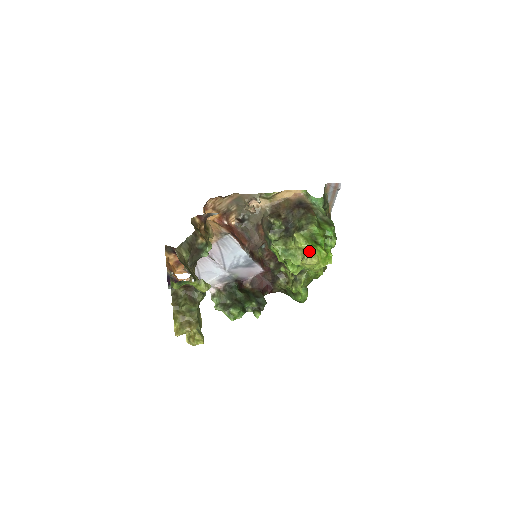
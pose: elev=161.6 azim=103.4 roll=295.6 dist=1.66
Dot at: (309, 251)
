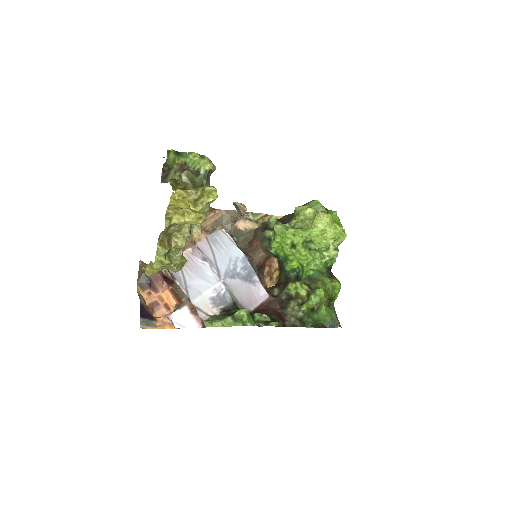
Dot at: occluded
